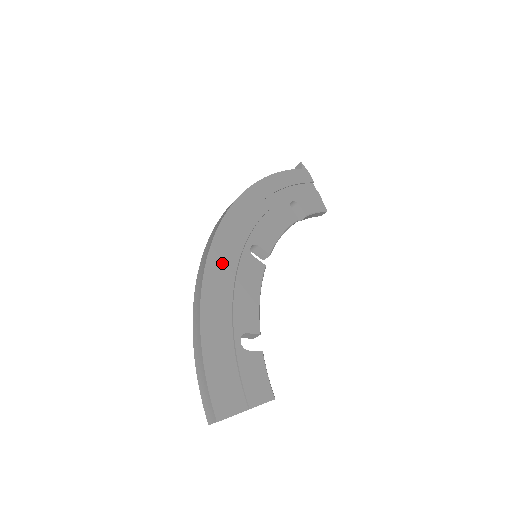
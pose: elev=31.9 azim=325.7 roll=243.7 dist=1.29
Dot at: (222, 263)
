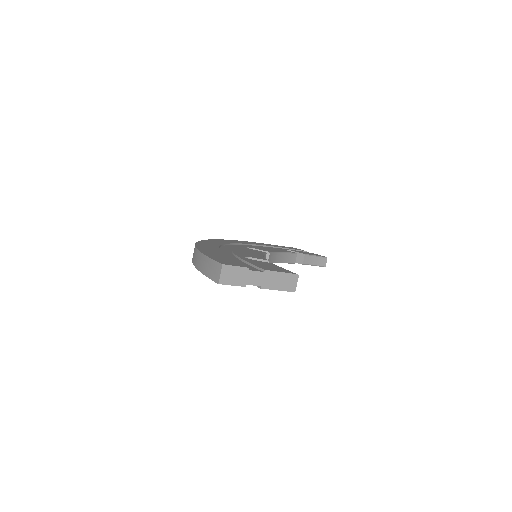
Dot at: (217, 244)
